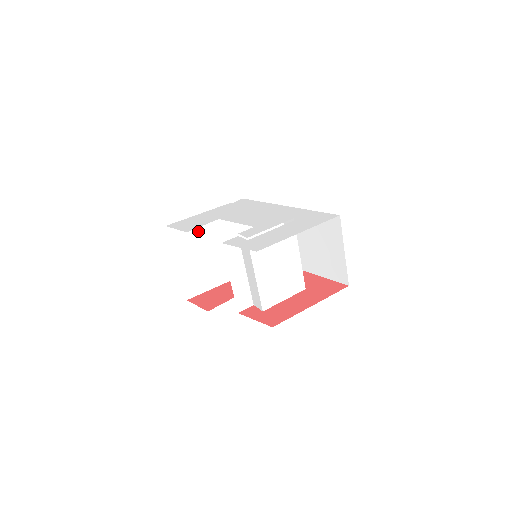
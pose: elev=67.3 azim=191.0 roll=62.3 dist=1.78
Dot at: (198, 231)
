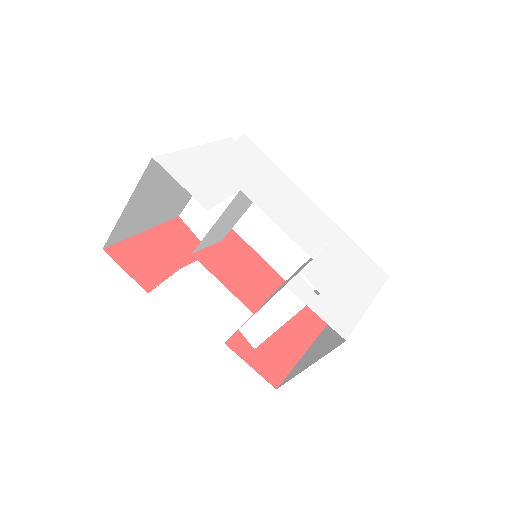
Dot at: occluded
